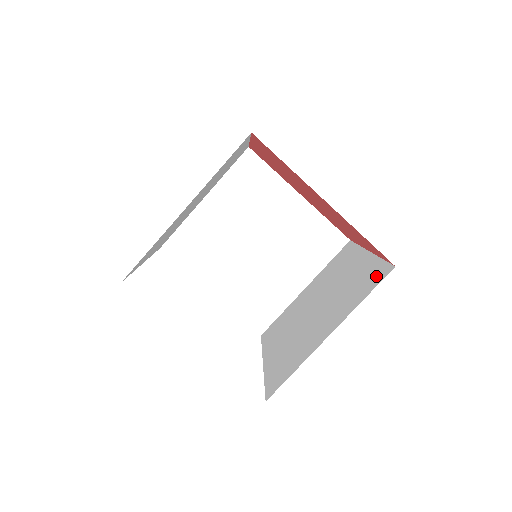
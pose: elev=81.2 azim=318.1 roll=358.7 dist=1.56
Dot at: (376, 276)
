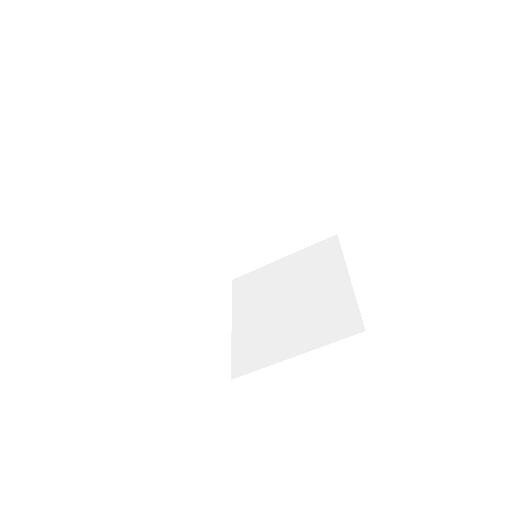
Dot at: (348, 324)
